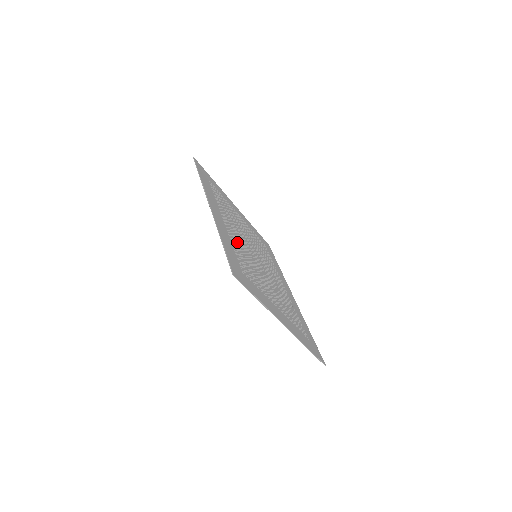
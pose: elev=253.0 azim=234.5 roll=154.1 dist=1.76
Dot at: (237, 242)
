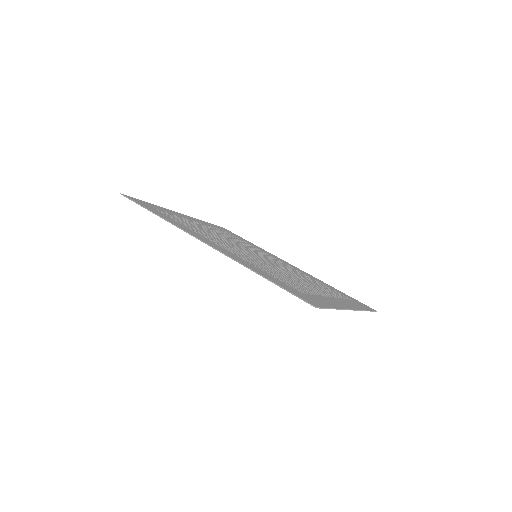
Dot at: (249, 260)
